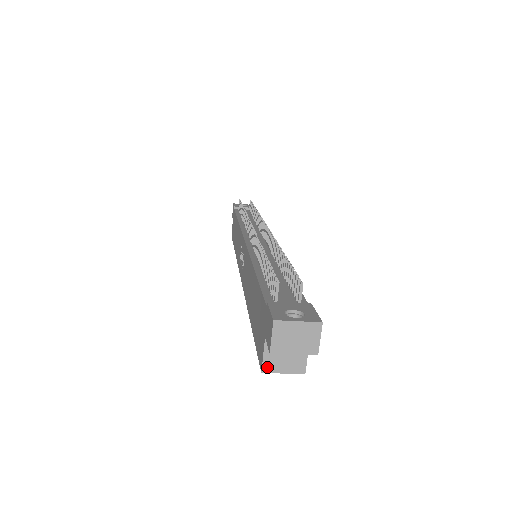
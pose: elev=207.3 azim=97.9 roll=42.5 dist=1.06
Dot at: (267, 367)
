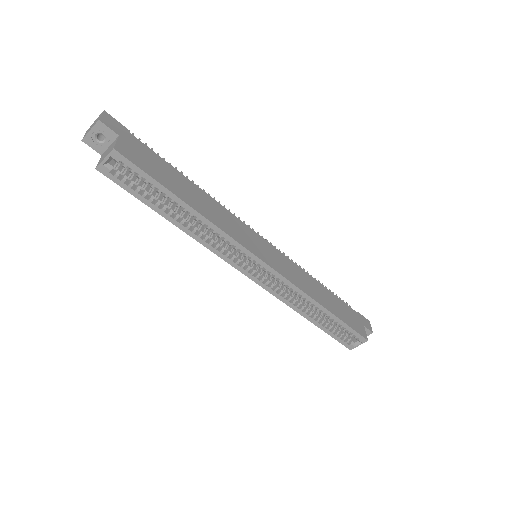
Dot at: (98, 164)
